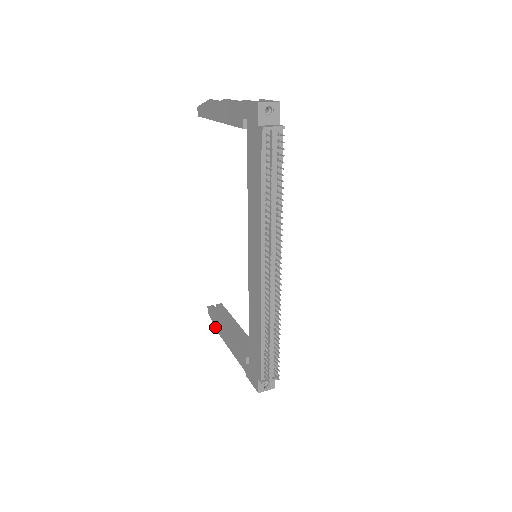
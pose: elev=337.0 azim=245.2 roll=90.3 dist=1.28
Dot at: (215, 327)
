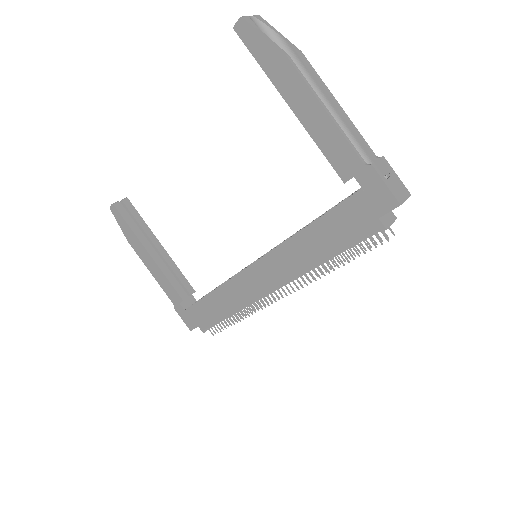
Dot at: (123, 232)
